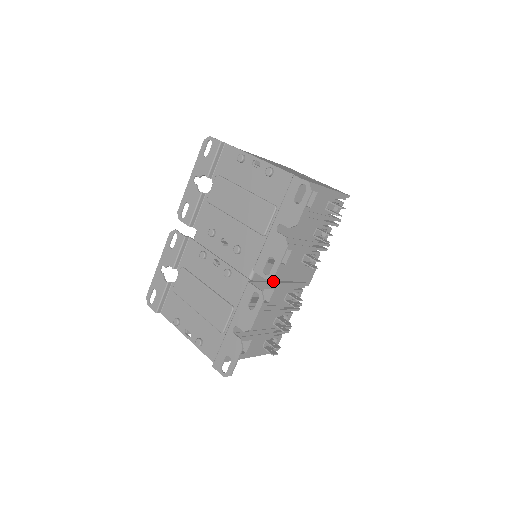
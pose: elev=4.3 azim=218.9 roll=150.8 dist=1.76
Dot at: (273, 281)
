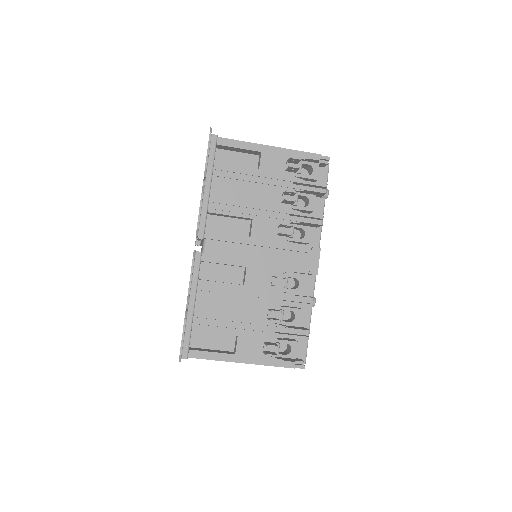
Dot at: (242, 258)
